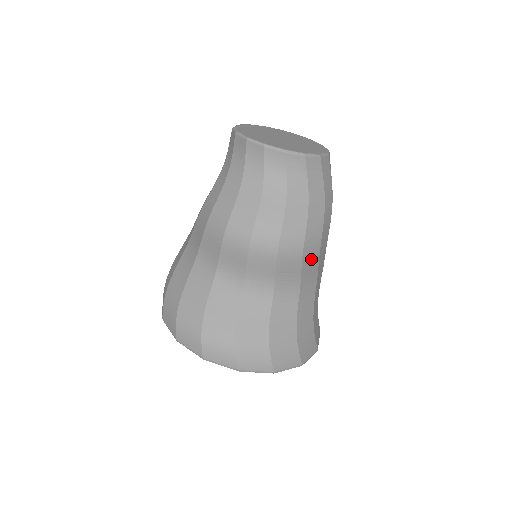
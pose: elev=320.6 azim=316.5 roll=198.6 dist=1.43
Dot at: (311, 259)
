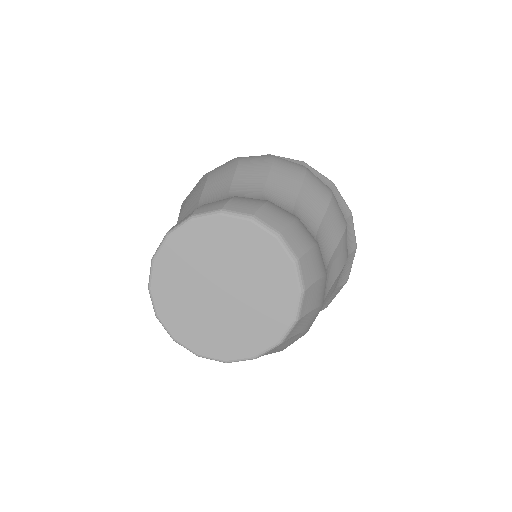
Dot at: occluded
